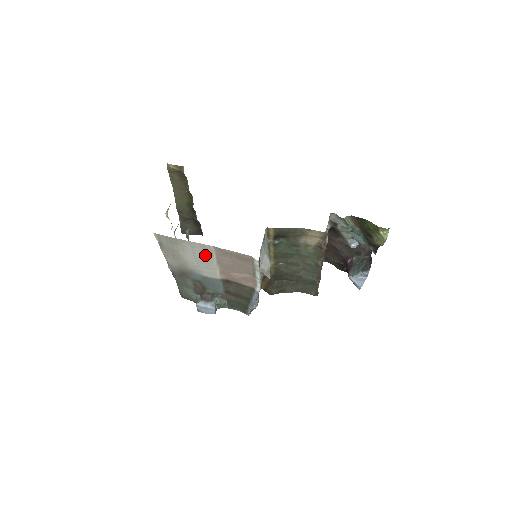
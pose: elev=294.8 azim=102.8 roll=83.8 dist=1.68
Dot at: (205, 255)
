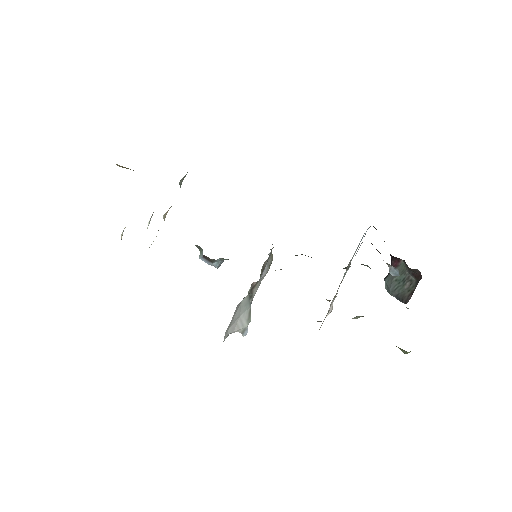
Dot at: occluded
